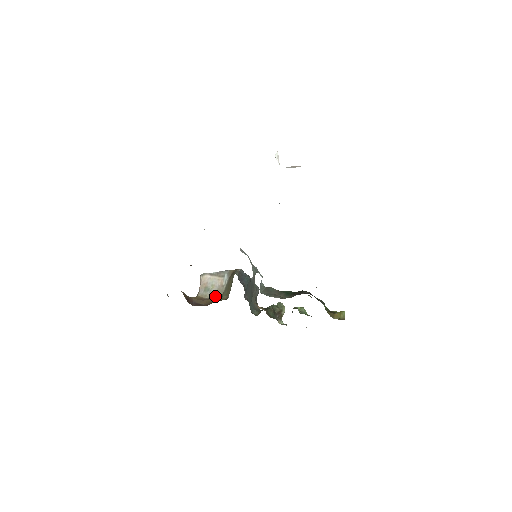
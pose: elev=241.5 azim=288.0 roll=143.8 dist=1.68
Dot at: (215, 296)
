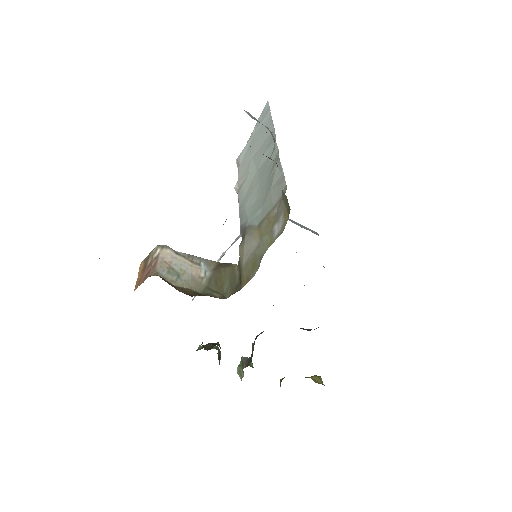
Dot at: (191, 288)
